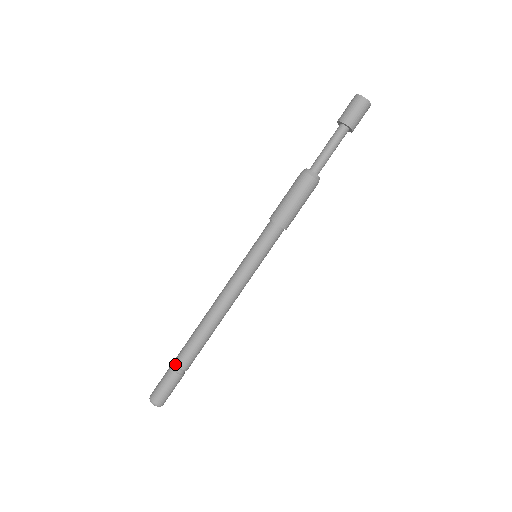
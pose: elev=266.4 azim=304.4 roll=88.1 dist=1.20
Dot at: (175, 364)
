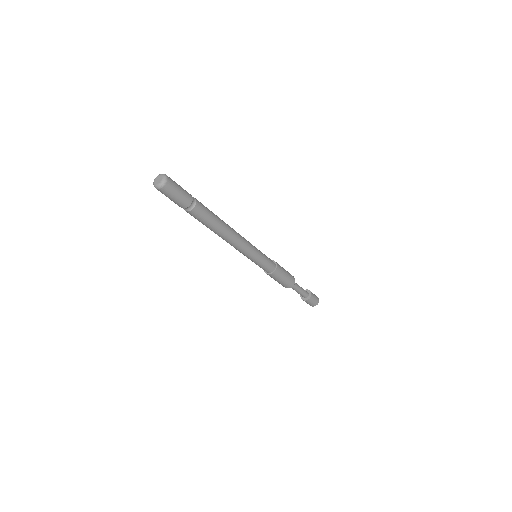
Dot at: occluded
